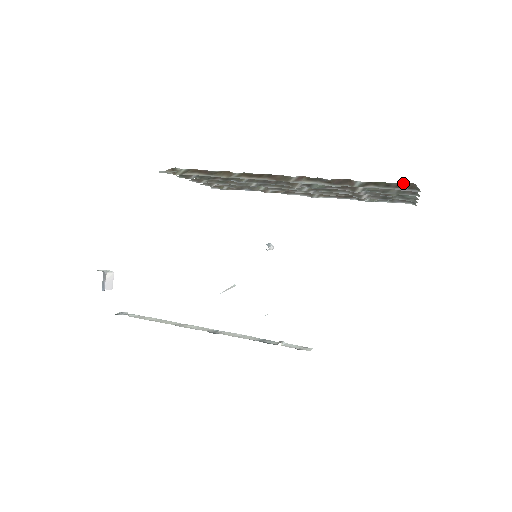
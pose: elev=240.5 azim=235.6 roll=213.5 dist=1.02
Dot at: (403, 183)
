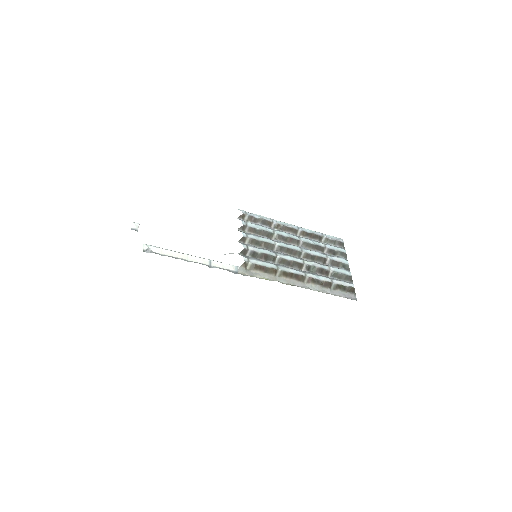
Dot at: (351, 288)
